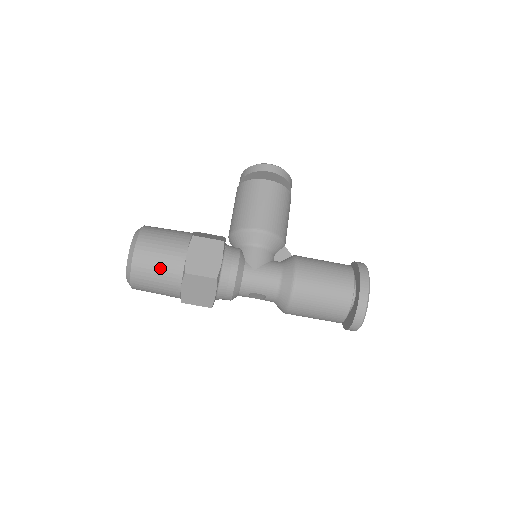
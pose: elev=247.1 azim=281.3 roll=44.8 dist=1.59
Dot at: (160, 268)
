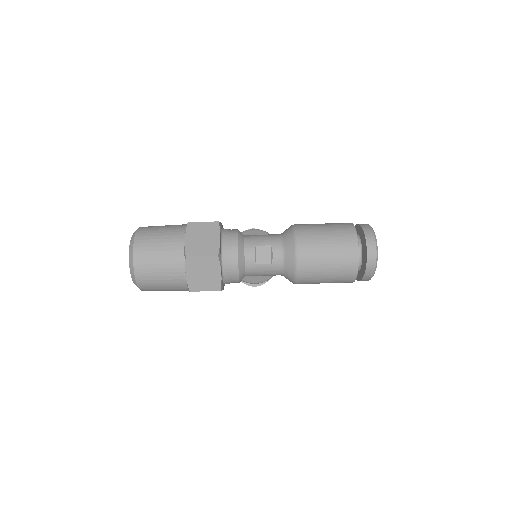
Dot at: (164, 229)
